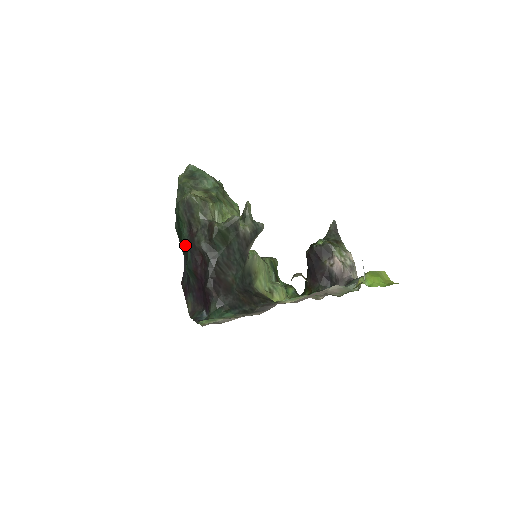
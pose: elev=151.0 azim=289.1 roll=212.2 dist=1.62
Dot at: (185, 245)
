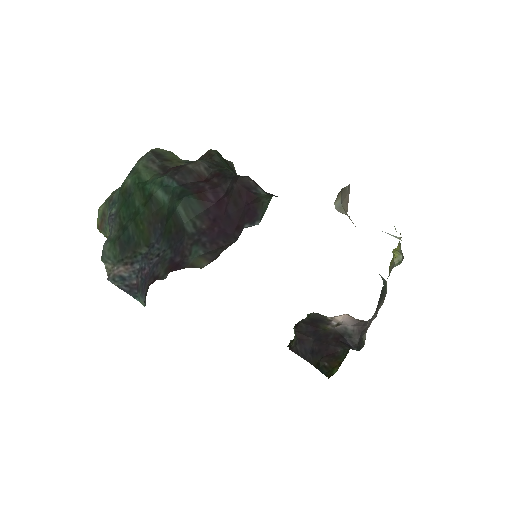
Dot at: (163, 188)
